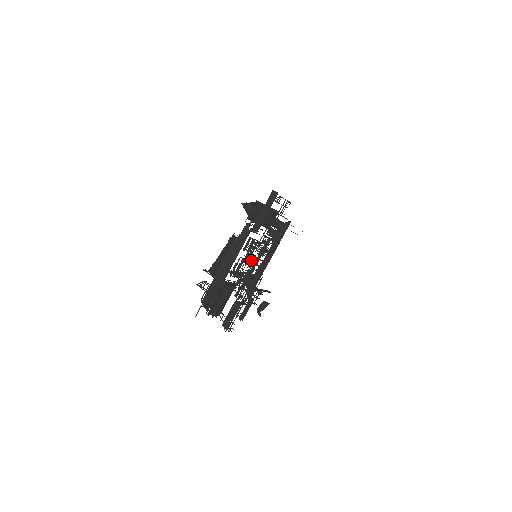
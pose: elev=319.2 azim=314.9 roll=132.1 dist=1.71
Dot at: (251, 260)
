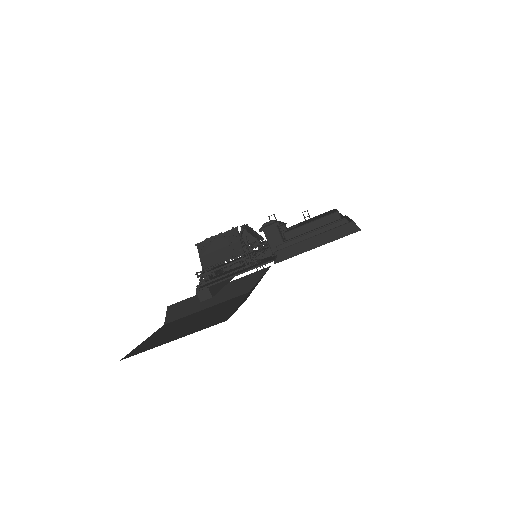
Dot at: occluded
